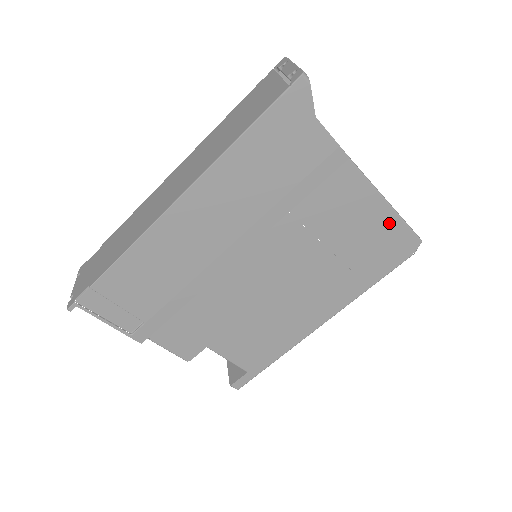
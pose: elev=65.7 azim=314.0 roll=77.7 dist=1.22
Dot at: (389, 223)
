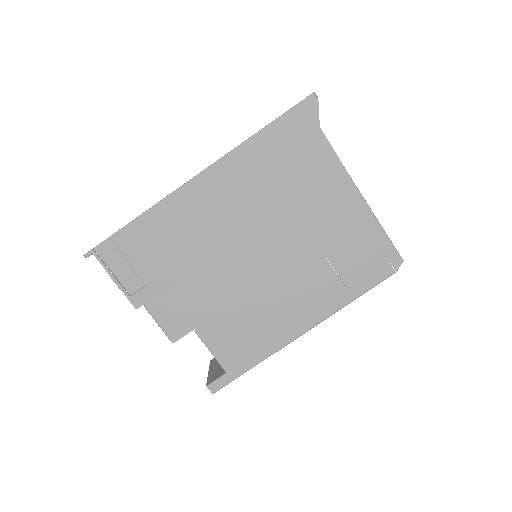
Dot at: (374, 234)
